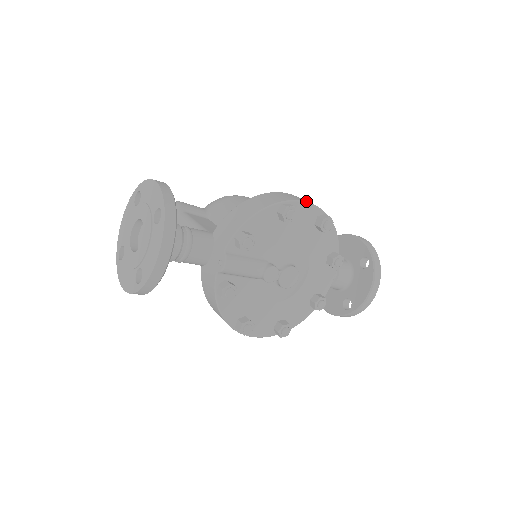
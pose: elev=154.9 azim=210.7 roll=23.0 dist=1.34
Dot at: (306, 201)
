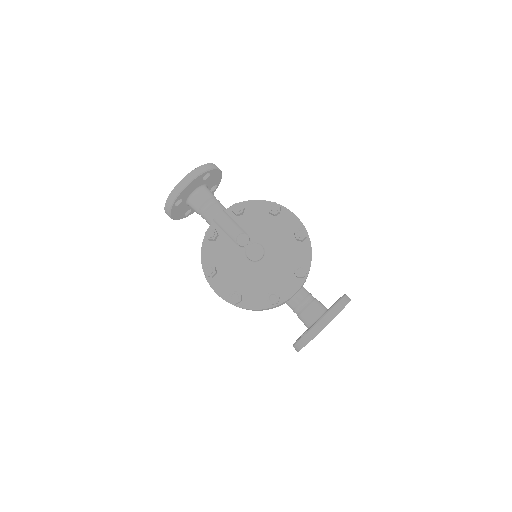
Dot at: occluded
